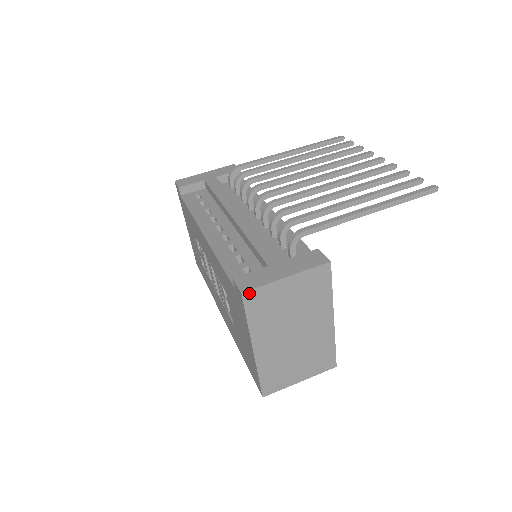
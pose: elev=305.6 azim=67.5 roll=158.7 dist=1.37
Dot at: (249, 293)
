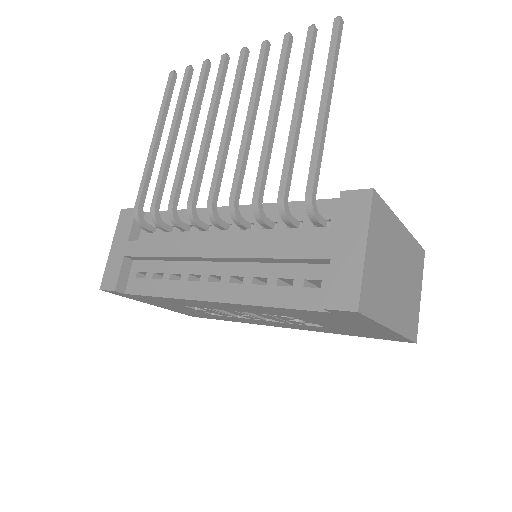
Dot at: (361, 303)
